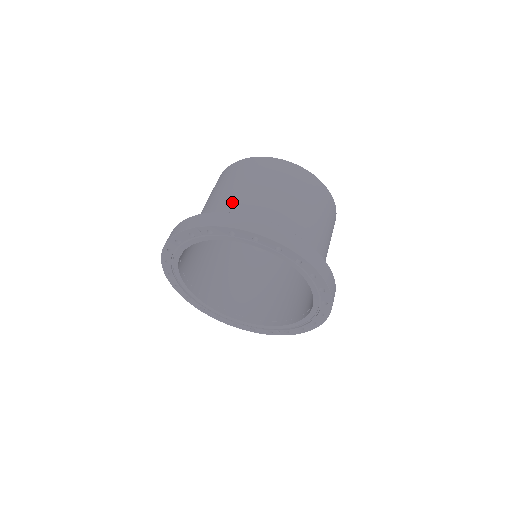
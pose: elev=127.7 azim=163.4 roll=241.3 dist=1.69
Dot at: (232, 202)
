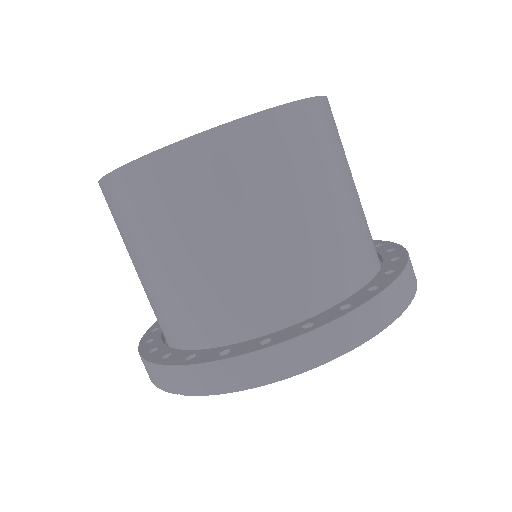
Dot at: (180, 294)
